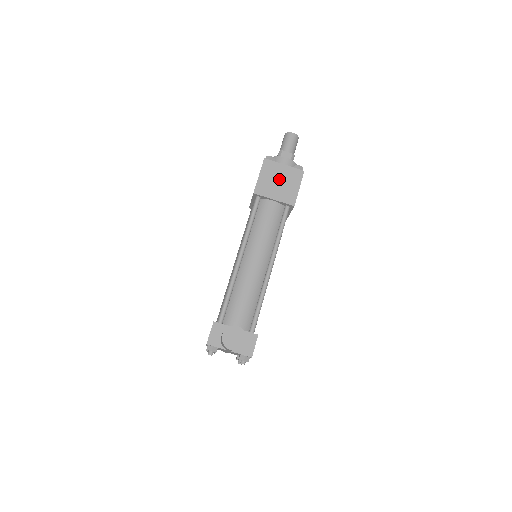
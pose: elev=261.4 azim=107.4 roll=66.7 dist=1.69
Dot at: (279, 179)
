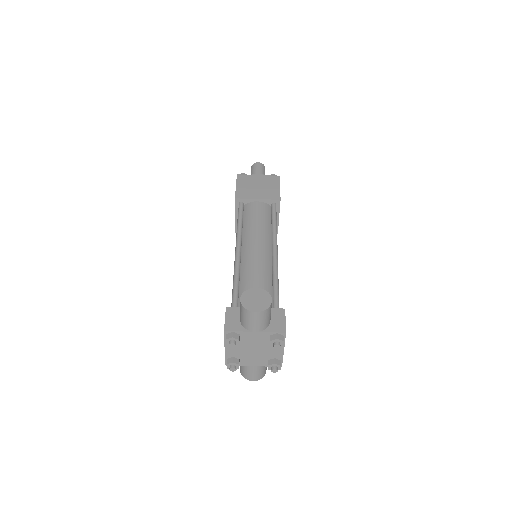
Dot at: (257, 185)
